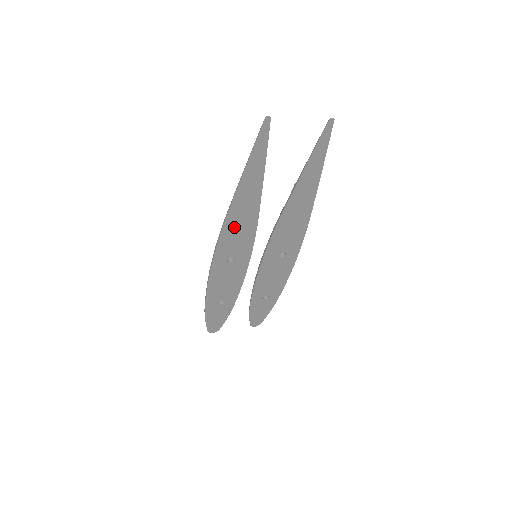
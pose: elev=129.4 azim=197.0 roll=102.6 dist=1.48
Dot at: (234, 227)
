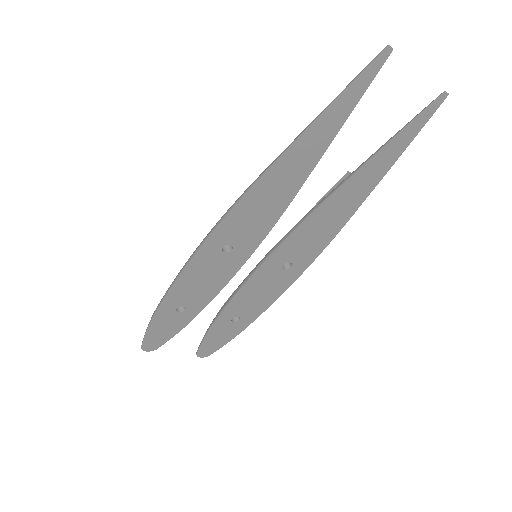
Dot at: (259, 200)
